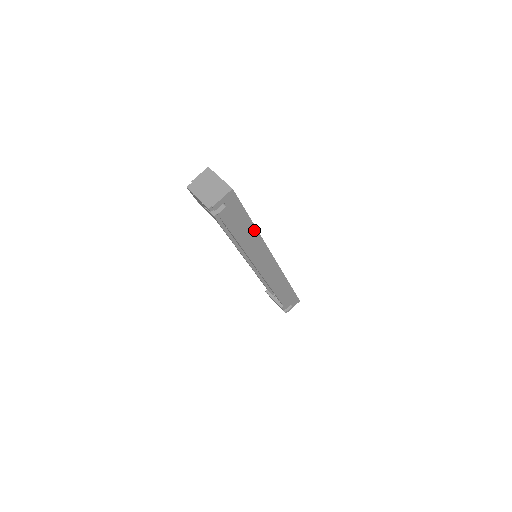
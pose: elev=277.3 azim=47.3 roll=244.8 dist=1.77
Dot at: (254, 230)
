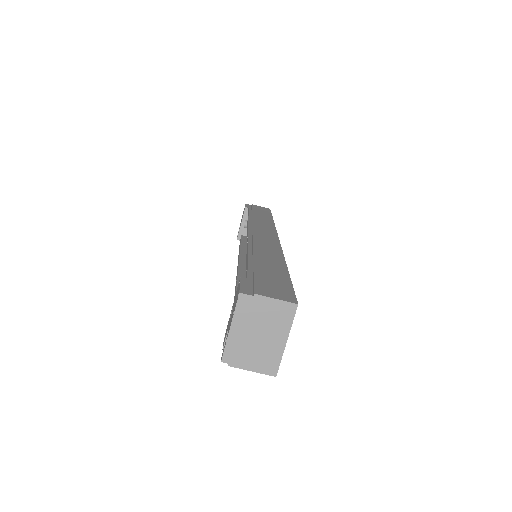
Dot at: occluded
